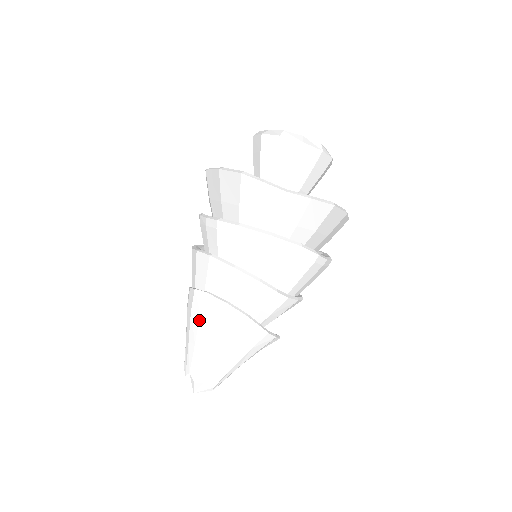
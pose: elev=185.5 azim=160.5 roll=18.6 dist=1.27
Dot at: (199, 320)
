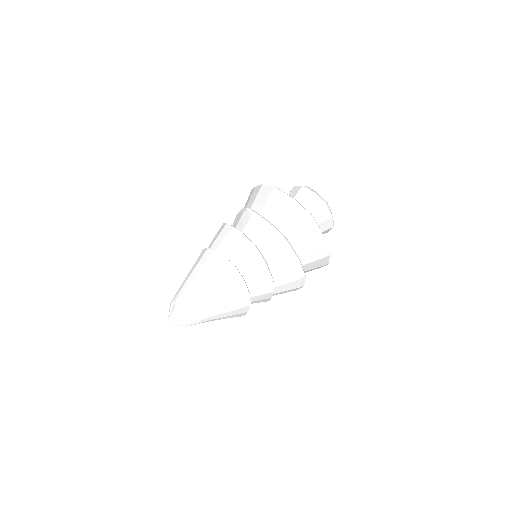
Dot at: (217, 278)
